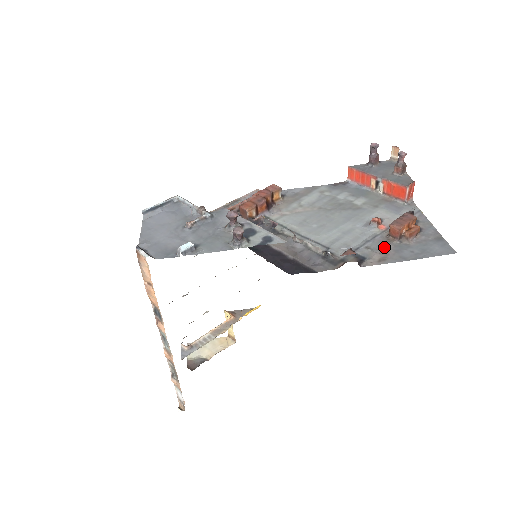
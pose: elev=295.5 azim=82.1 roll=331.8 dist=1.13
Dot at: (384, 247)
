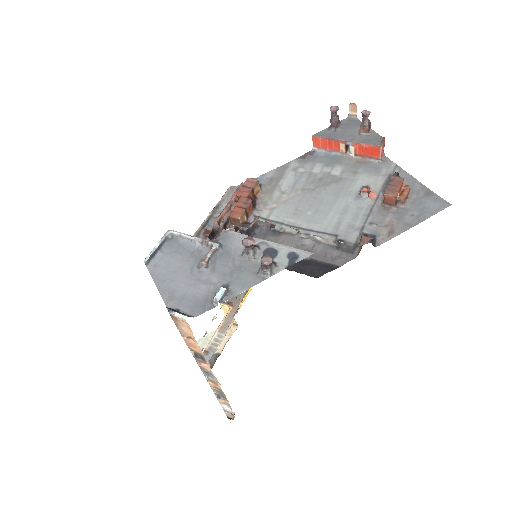
Dot at: (385, 218)
